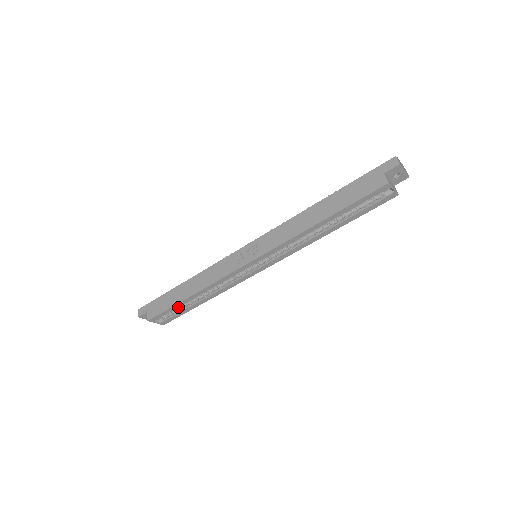
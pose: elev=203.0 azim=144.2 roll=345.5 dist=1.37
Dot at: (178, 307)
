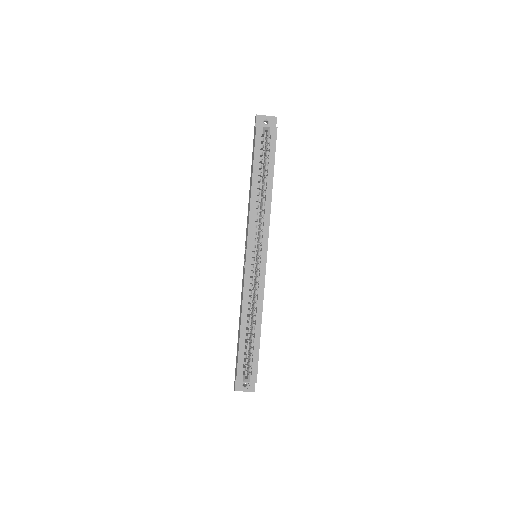
Dot at: (250, 352)
